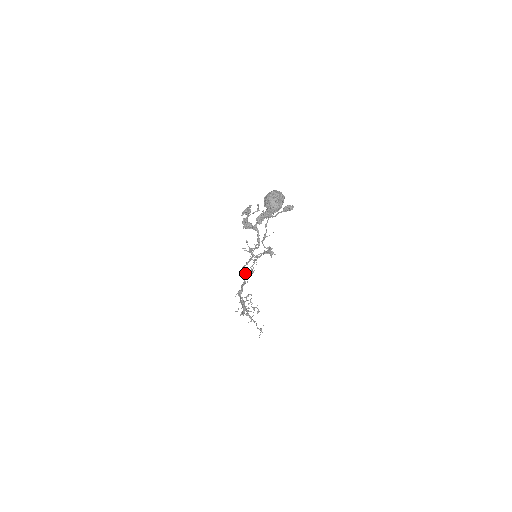
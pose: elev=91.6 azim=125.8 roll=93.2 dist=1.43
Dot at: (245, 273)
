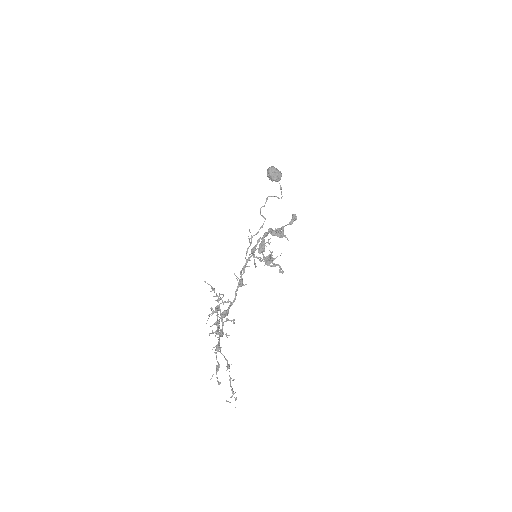
Dot at: (240, 283)
